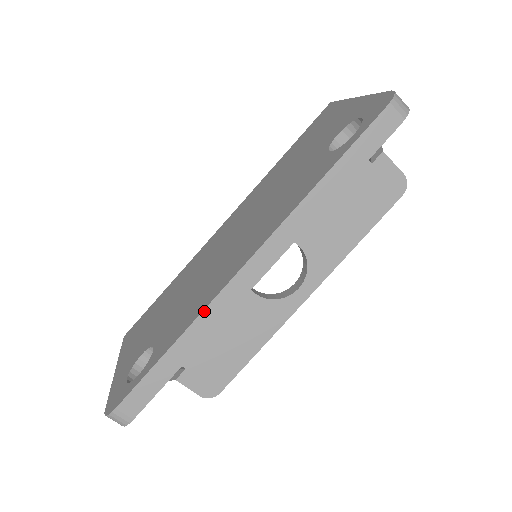
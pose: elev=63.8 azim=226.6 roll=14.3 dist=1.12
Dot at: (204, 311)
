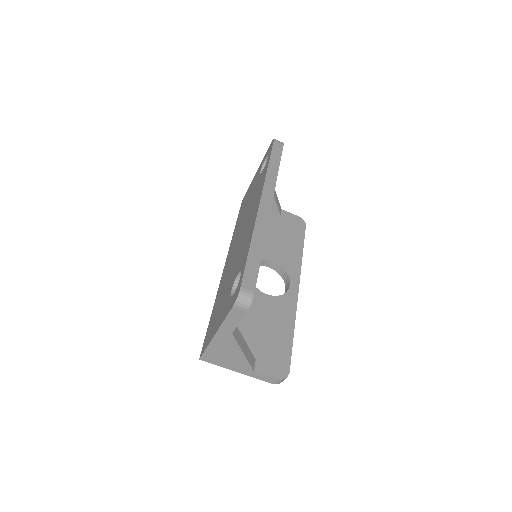
Dot at: (255, 225)
